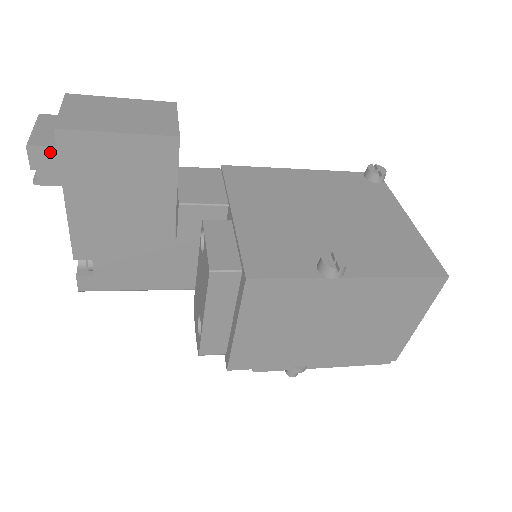
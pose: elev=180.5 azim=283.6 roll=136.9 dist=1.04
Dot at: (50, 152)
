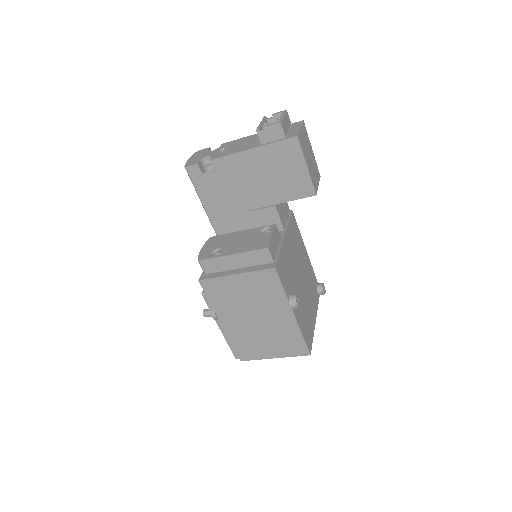
Dot at: (281, 135)
